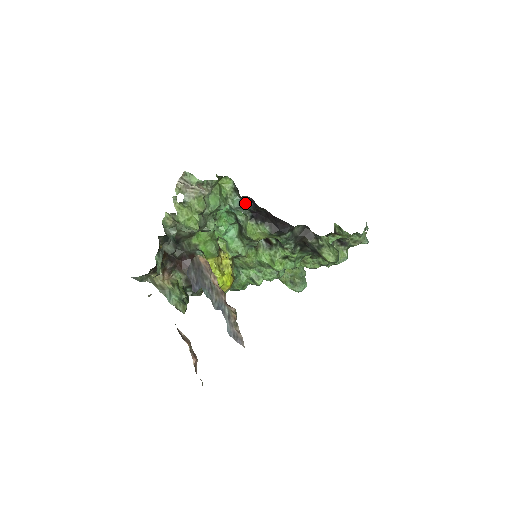
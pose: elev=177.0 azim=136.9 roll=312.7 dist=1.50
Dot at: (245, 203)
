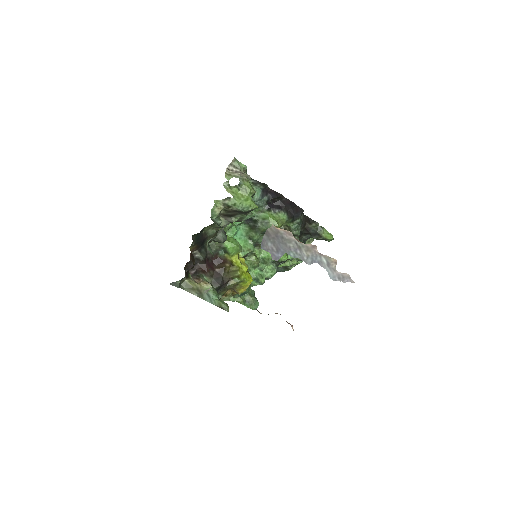
Dot at: (264, 195)
